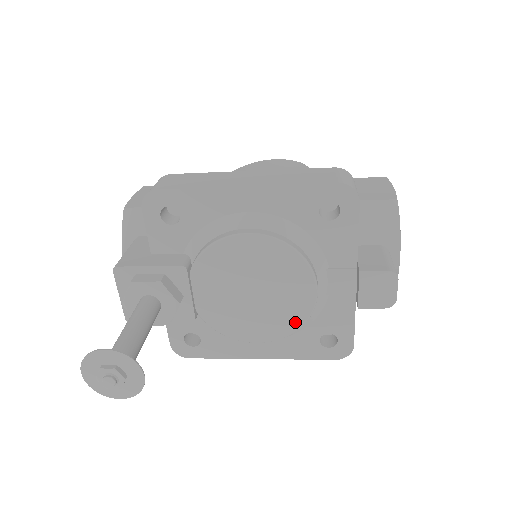
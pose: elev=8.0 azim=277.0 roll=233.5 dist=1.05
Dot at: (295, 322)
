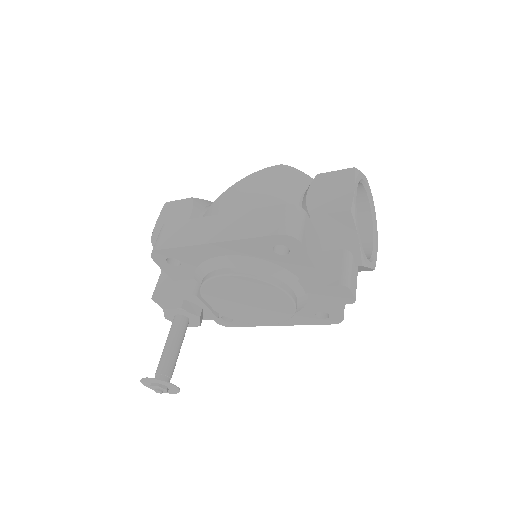
Dot at: (286, 315)
